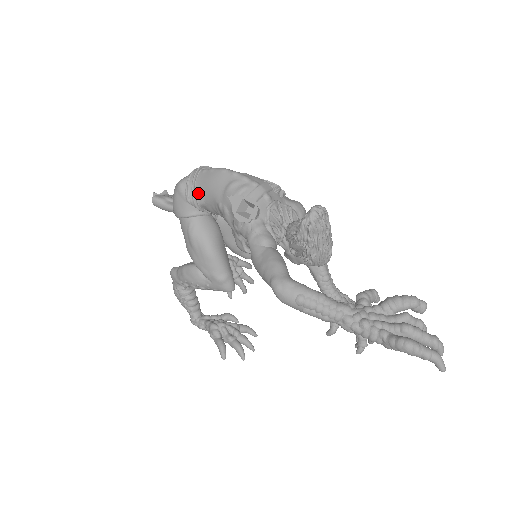
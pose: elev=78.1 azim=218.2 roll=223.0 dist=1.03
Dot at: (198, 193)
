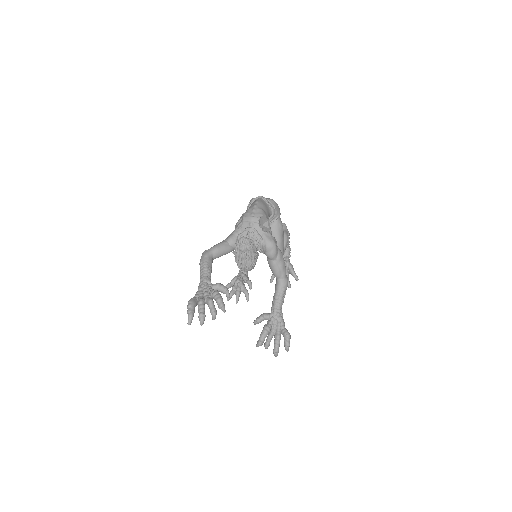
Dot at: occluded
